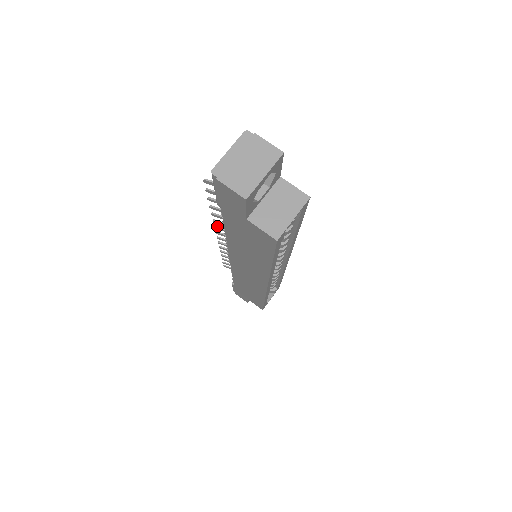
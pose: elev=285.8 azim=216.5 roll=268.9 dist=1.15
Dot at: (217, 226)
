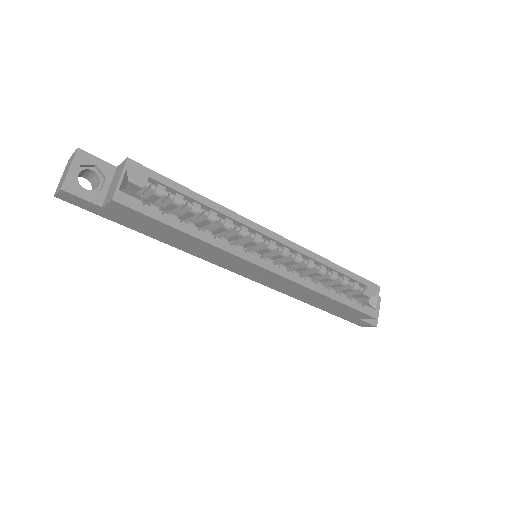
Dot at: occluded
